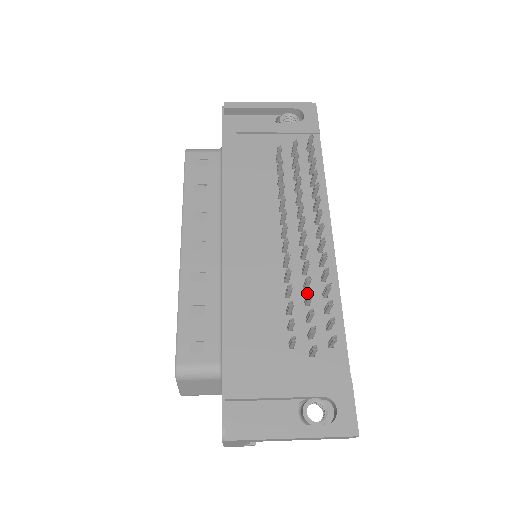
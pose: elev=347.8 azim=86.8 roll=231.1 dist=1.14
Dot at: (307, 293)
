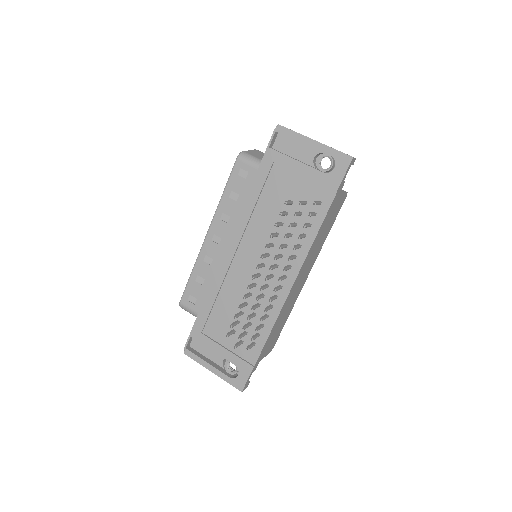
Dot at: (258, 309)
